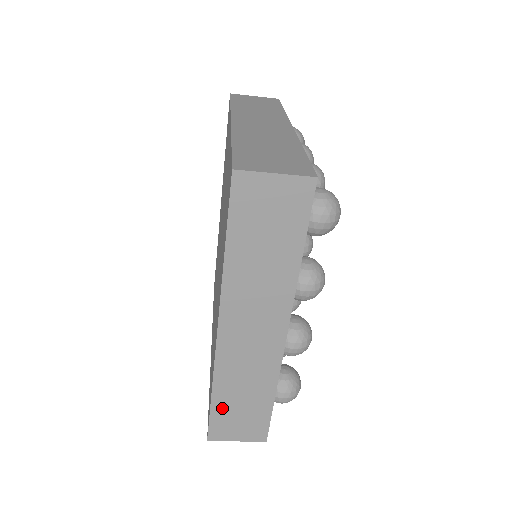
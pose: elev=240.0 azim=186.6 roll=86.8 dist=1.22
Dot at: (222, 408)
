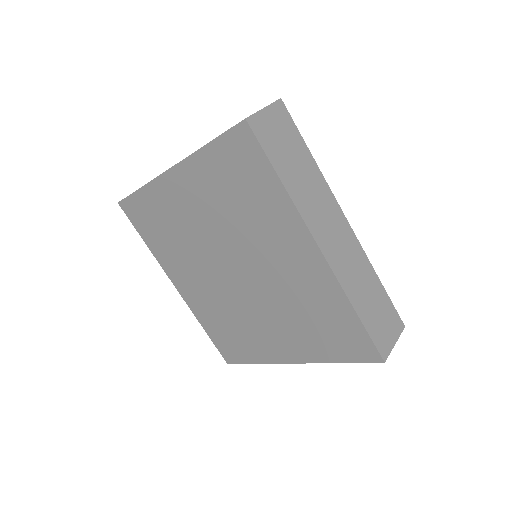
Dot at: (369, 320)
